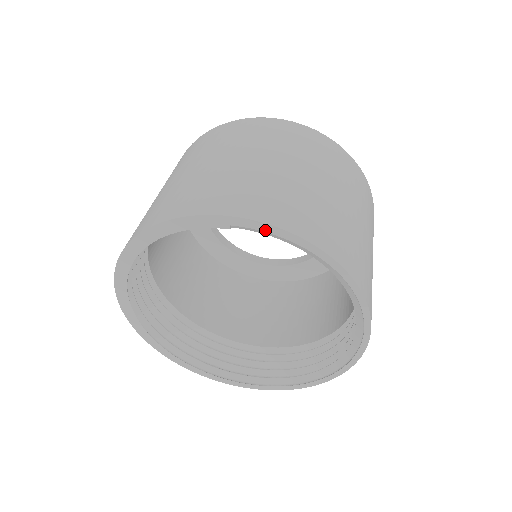
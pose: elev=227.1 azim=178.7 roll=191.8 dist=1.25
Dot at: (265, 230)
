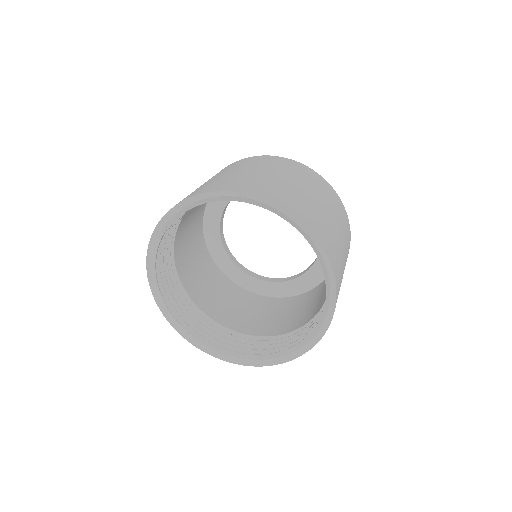
Dot at: (172, 216)
